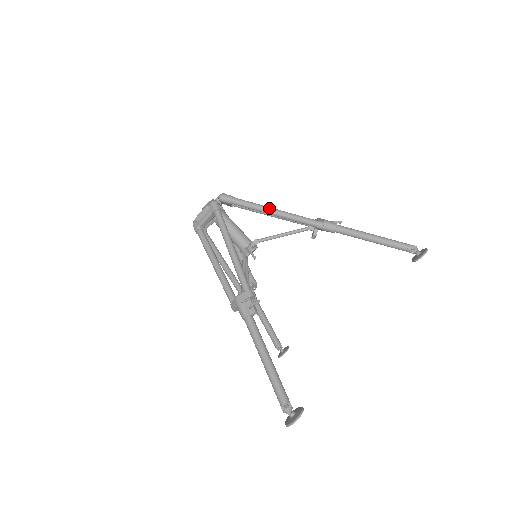
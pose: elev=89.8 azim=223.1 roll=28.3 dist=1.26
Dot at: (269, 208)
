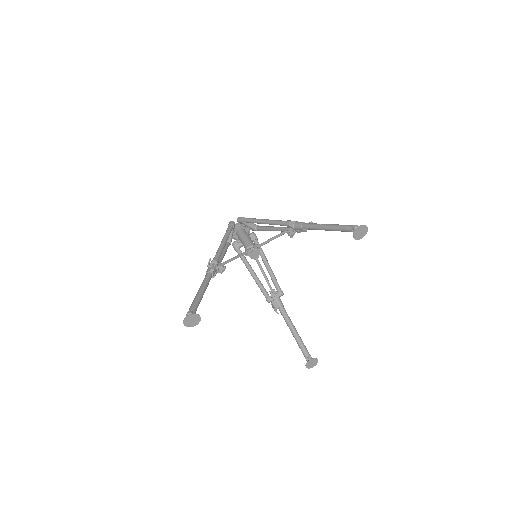
Dot at: (261, 219)
